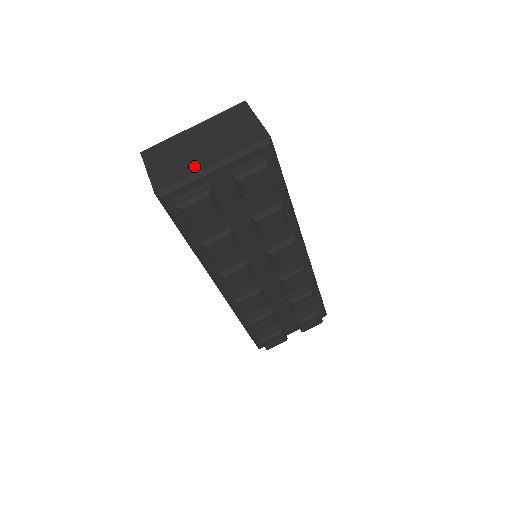
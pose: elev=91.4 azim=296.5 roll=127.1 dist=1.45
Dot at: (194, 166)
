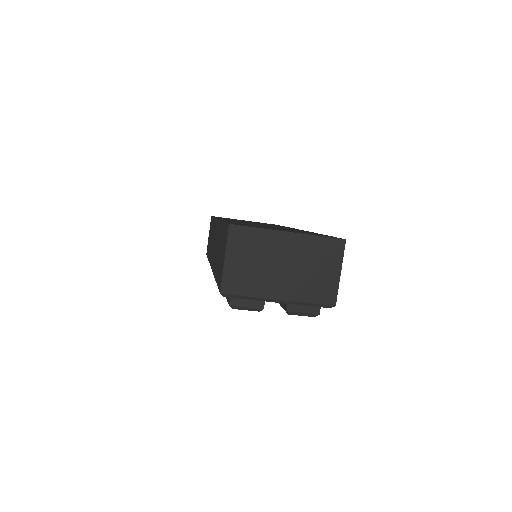
Dot at: (265, 288)
